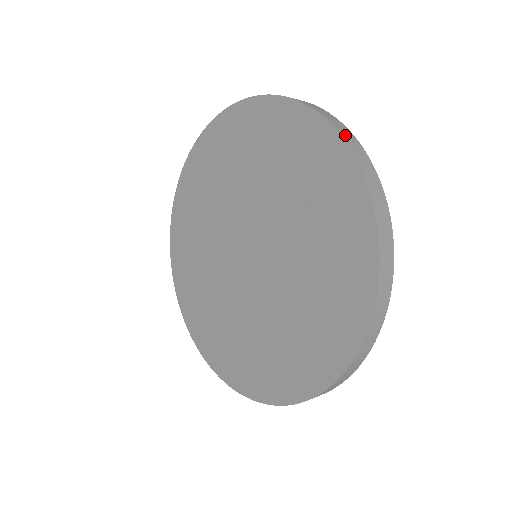
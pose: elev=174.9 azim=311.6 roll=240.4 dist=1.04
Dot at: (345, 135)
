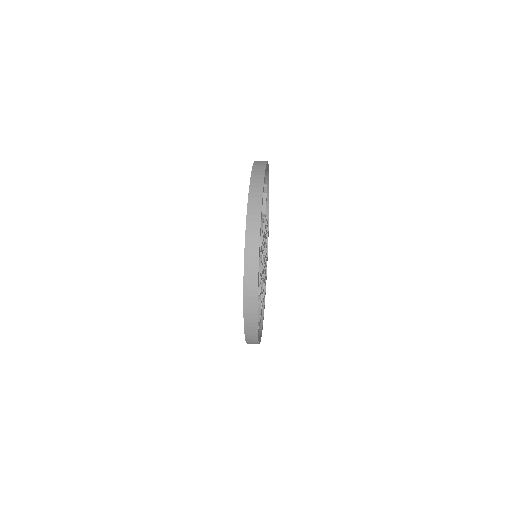
Dot at: (248, 308)
